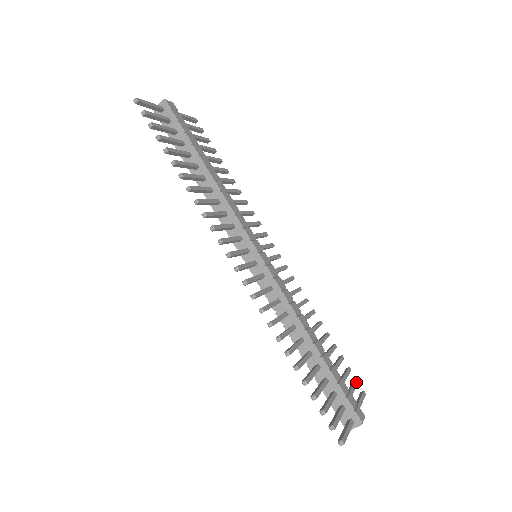
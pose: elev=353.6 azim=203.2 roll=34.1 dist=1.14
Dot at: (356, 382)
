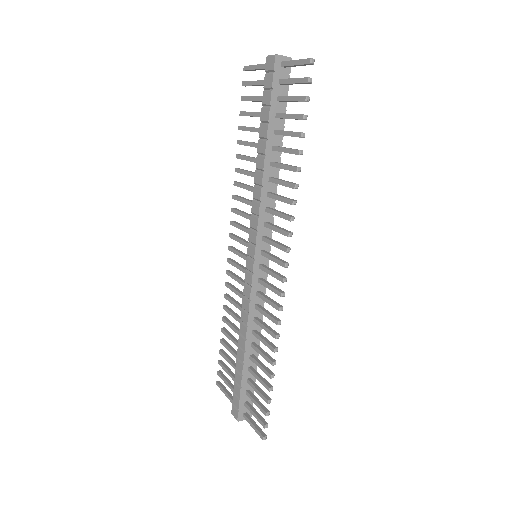
Dot at: (223, 374)
